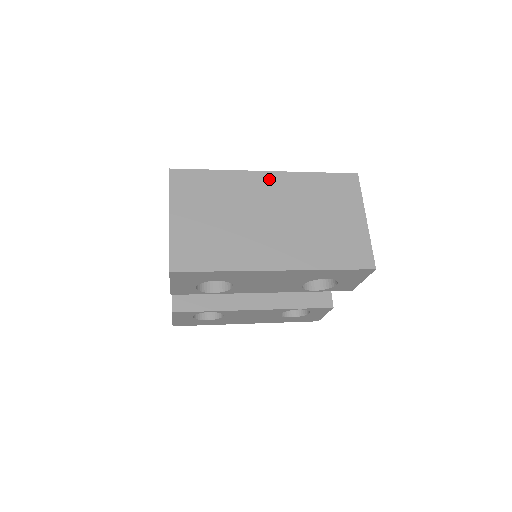
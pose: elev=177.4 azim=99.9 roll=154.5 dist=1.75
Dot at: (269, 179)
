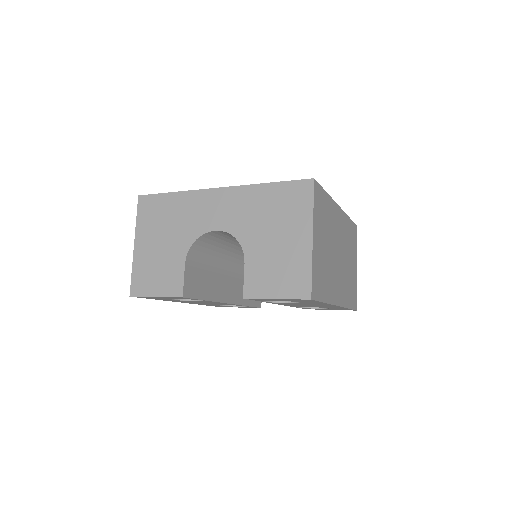
Dot at: (340, 215)
